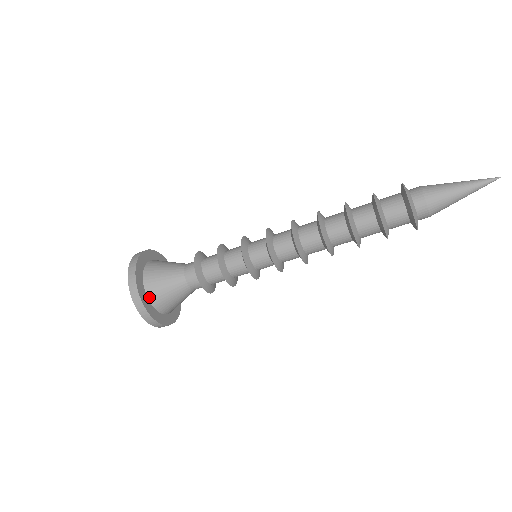
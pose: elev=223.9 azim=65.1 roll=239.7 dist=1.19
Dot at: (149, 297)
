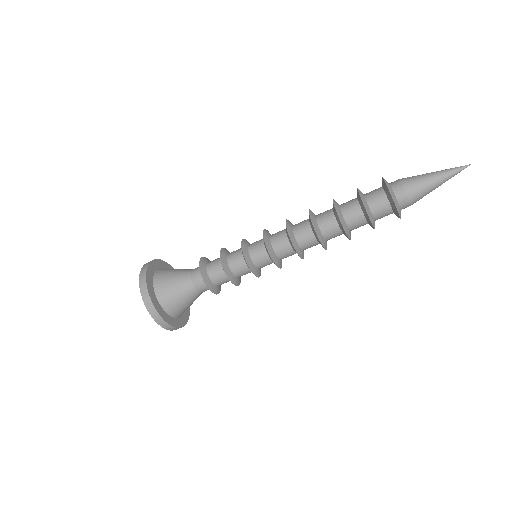
Dot at: (159, 300)
